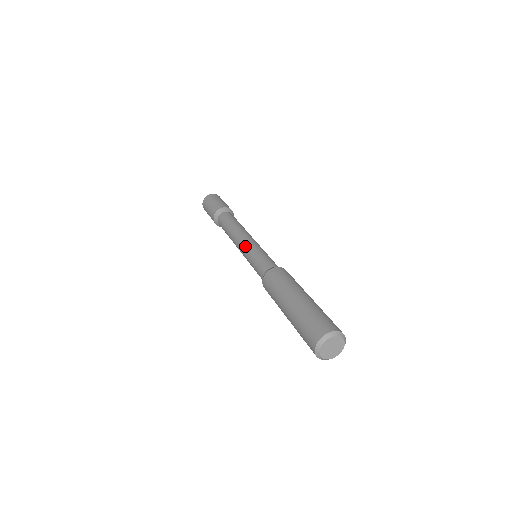
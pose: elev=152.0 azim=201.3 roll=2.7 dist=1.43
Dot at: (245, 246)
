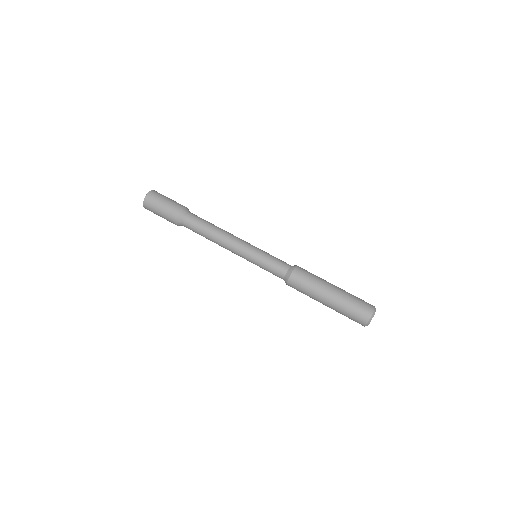
Dot at: (243, 257)
